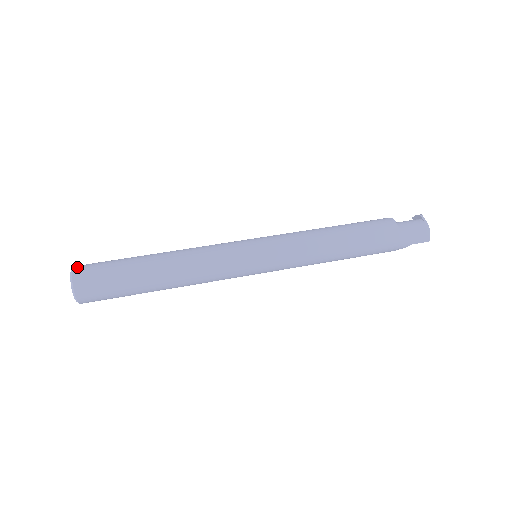
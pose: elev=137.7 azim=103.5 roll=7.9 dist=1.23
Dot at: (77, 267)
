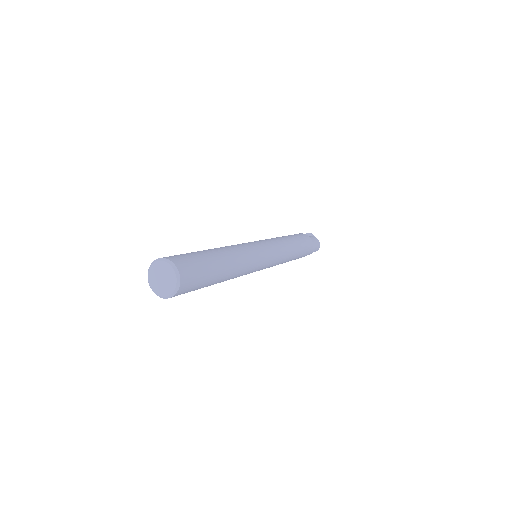
Dot at: (170, 258)
